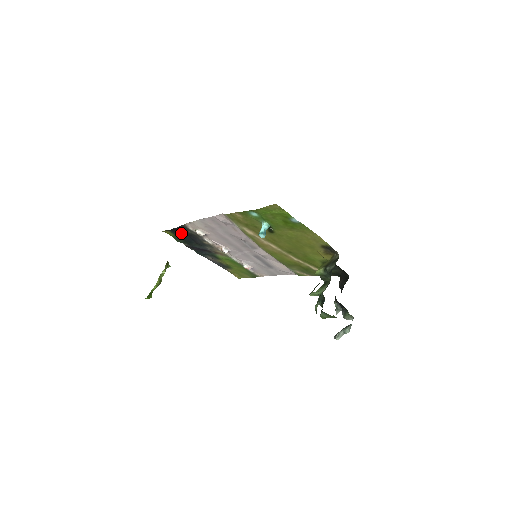
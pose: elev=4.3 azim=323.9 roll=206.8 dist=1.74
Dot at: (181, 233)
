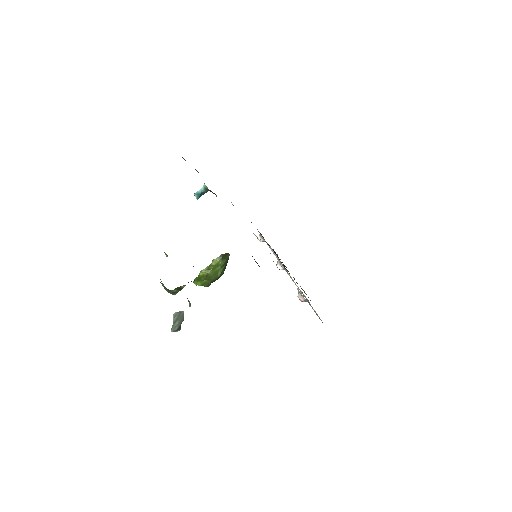
Dot at: occluded
